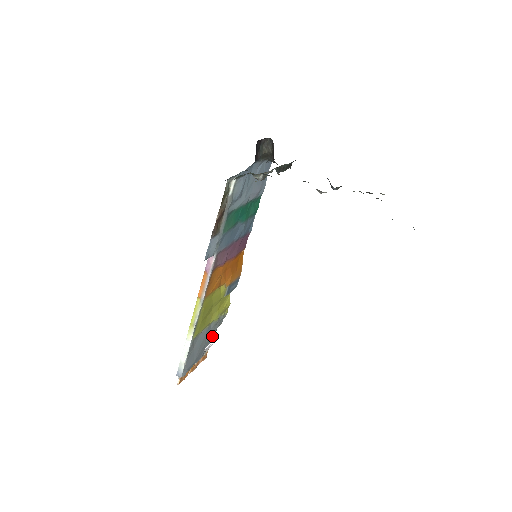
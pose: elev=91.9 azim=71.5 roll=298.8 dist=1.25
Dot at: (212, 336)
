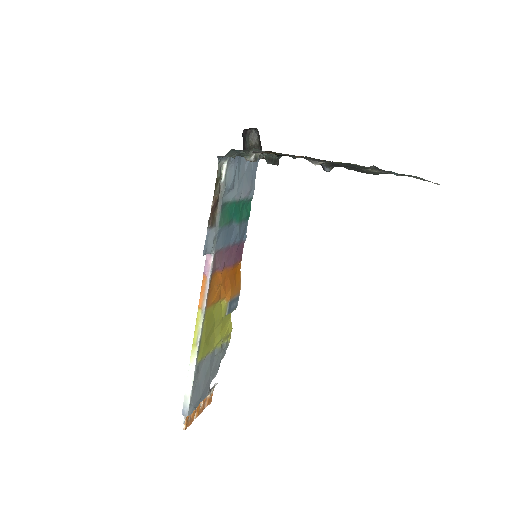
Dot at: (216, 368)
